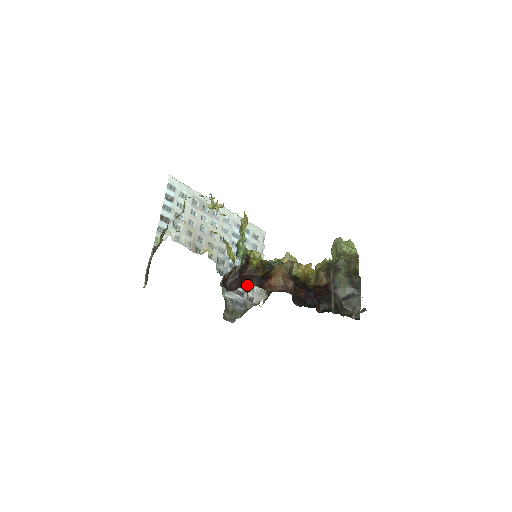
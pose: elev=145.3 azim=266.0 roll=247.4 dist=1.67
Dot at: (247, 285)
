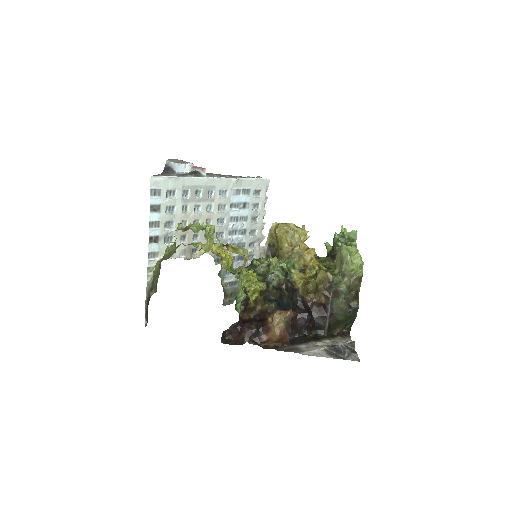
Dot at: occluded
